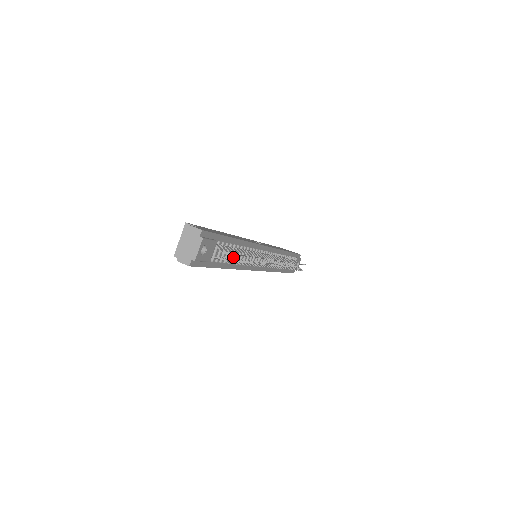
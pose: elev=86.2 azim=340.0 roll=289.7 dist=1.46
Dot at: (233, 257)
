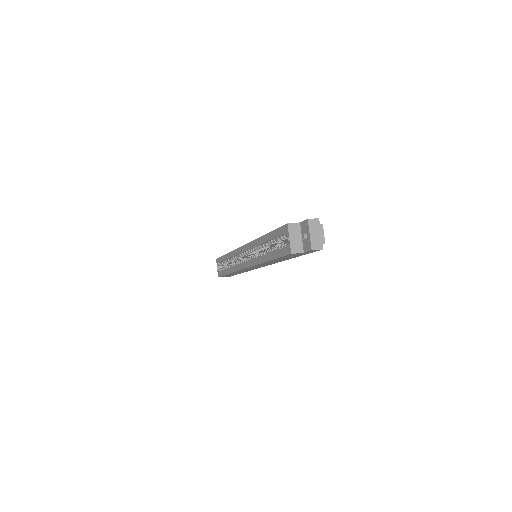
Dot at: occluded
